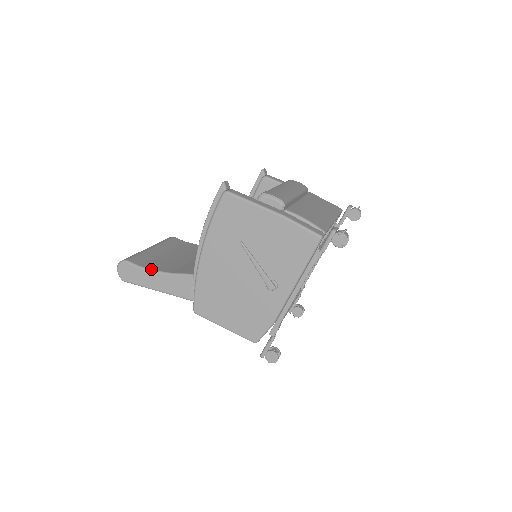
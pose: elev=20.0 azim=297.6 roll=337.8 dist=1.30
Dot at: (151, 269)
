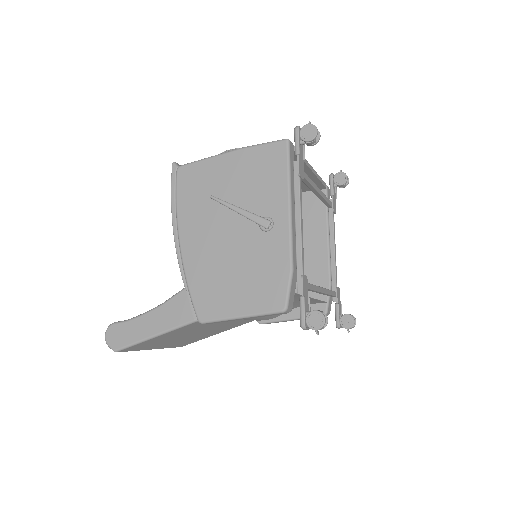
Dot at: (140, 314)
